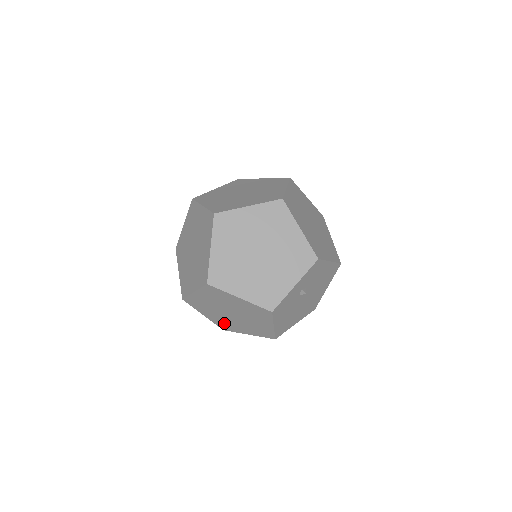
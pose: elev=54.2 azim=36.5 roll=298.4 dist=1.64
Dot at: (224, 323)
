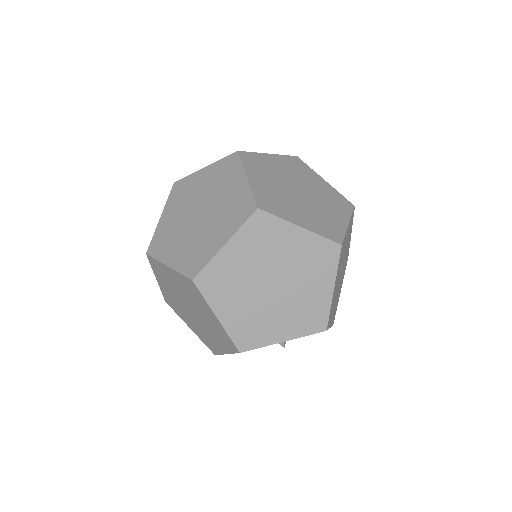
Dot at: (173, 302)
